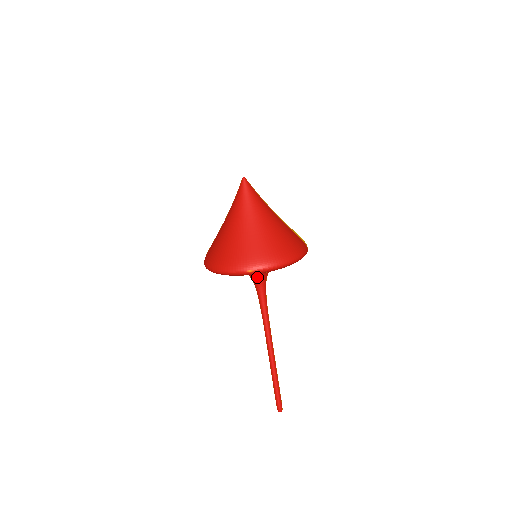
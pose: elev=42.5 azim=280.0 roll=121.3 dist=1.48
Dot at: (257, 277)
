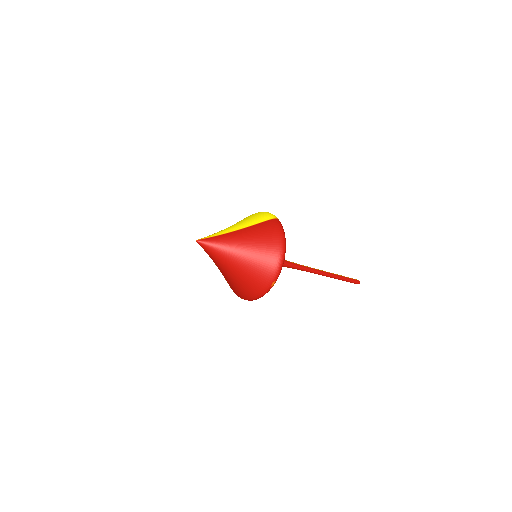
Dot at: occluded
